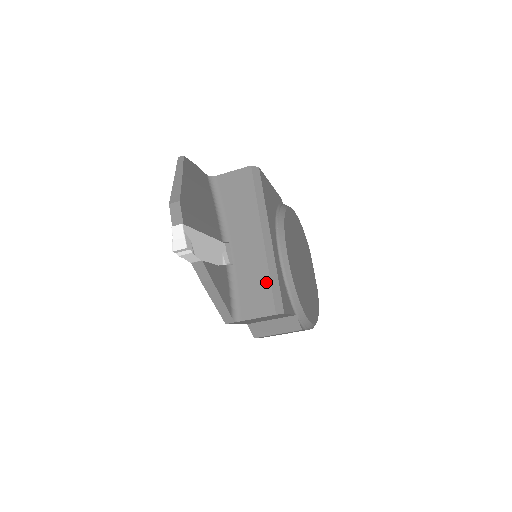
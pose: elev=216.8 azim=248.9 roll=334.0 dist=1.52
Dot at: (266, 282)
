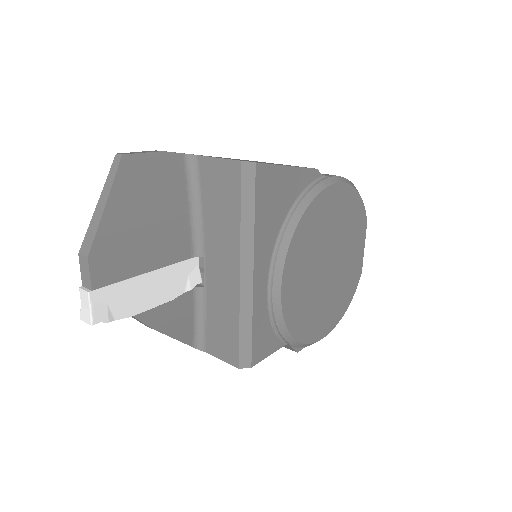
Dot at: (234, 328)
